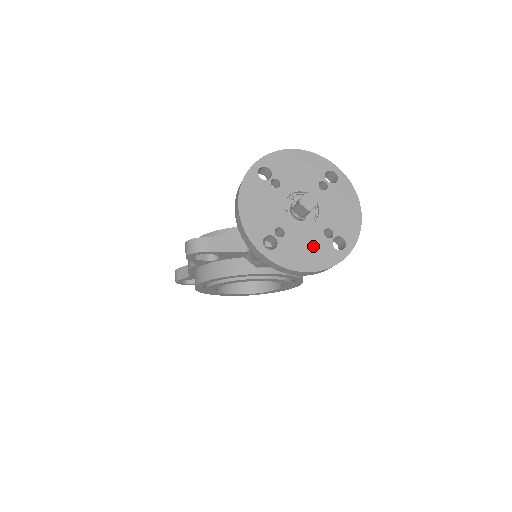
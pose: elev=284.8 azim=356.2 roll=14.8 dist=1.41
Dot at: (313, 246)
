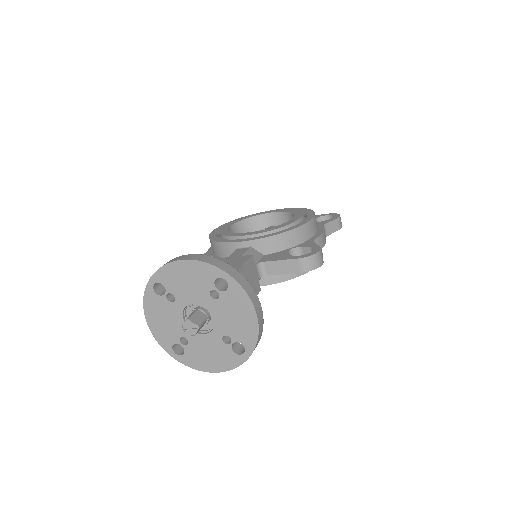
Dot at: (214, 351)
